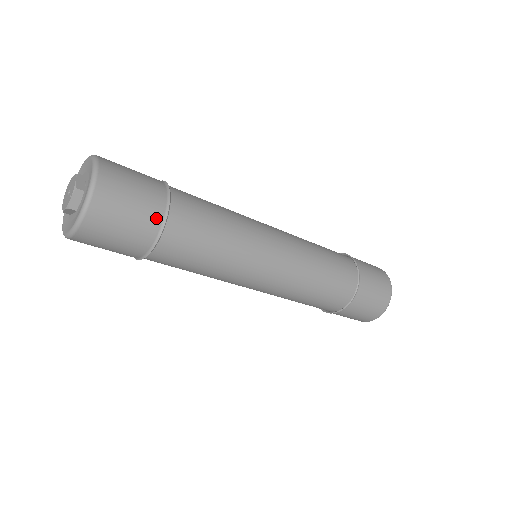
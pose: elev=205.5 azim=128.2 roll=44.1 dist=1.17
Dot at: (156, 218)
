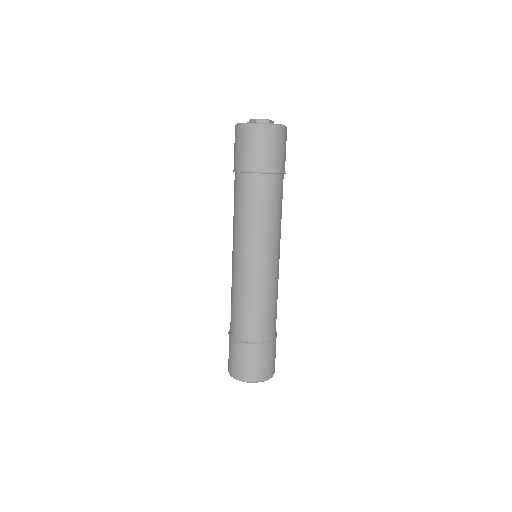
Dot at: (270, 167)
